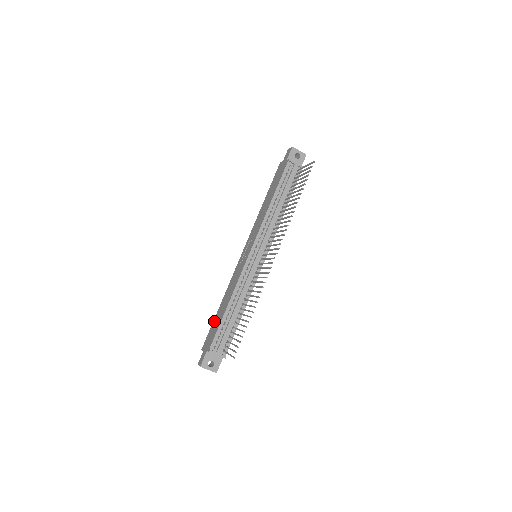
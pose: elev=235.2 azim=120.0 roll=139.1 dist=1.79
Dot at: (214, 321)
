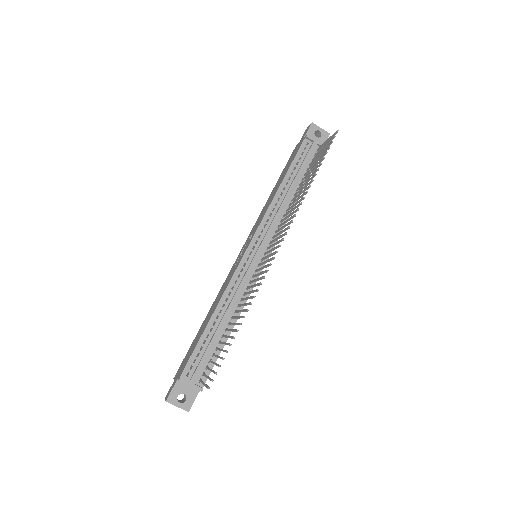
Dot at: (194, 340)
